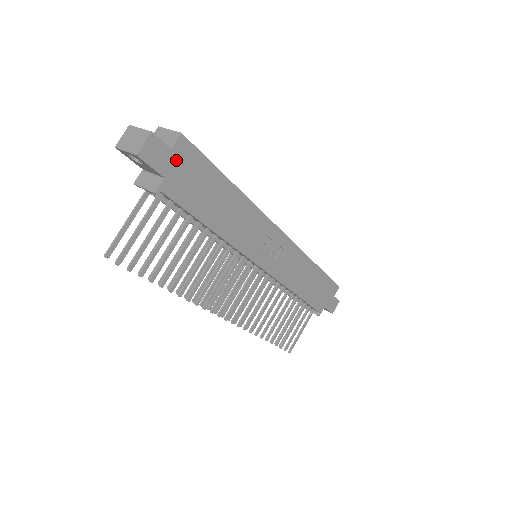
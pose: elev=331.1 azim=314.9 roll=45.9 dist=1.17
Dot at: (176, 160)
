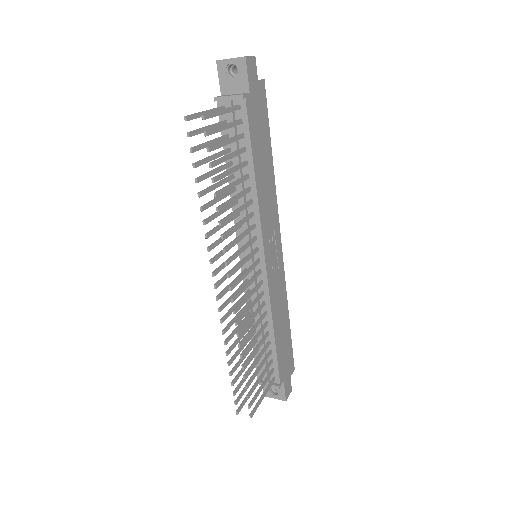
Dot at: (257, 91)
